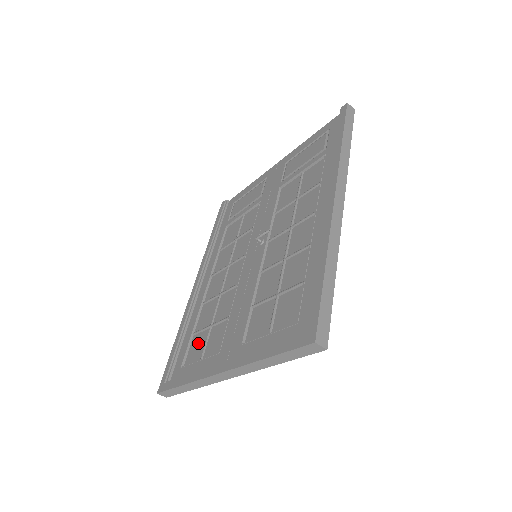
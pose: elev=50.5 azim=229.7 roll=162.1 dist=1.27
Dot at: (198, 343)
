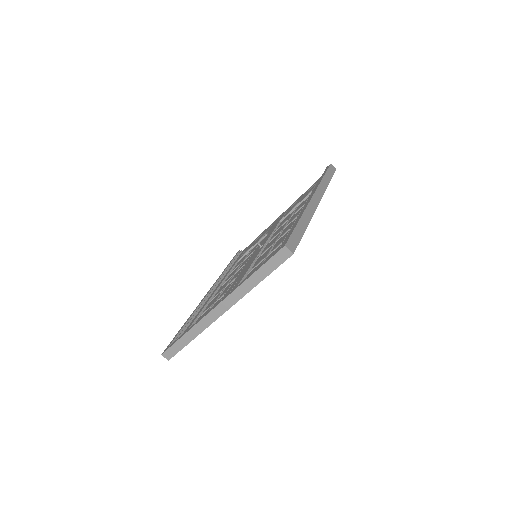
Dot at: occluded
